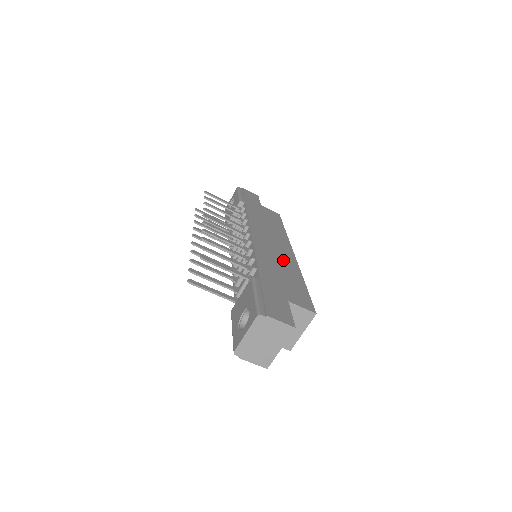
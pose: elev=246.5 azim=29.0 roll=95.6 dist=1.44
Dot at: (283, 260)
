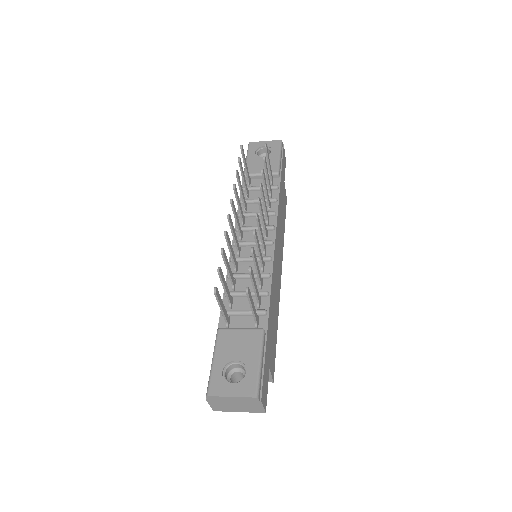
Dot at: (277, 293)
